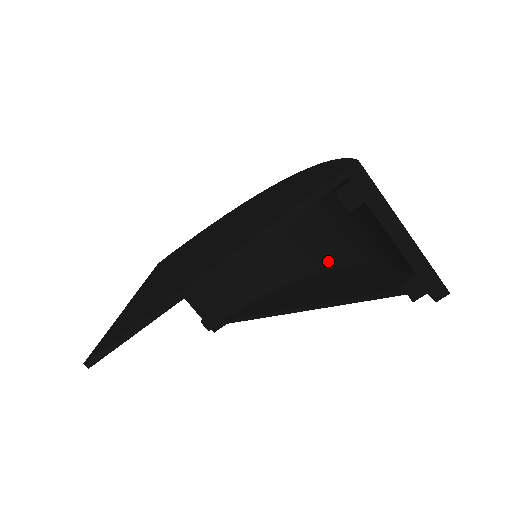
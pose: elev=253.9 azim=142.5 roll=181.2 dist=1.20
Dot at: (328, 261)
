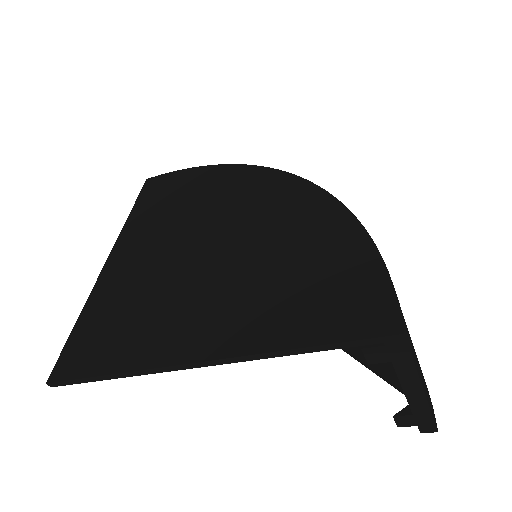
Dot at: occluded
